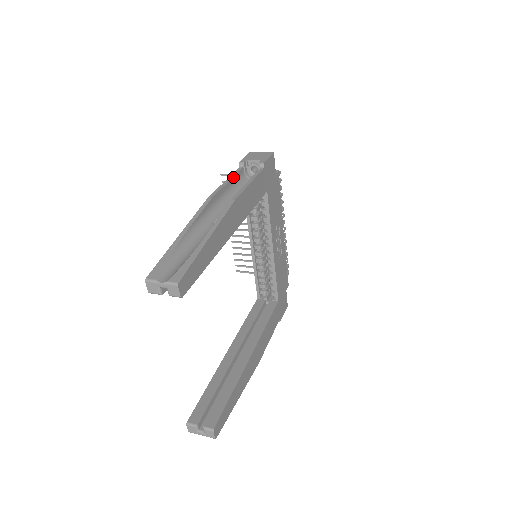
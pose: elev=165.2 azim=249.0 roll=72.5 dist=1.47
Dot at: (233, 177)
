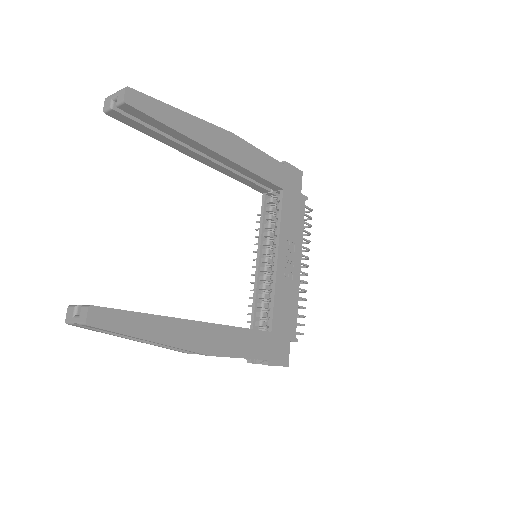
Dot at: occluded
